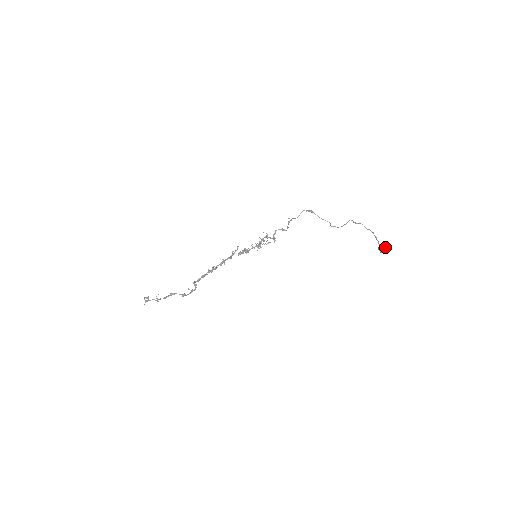
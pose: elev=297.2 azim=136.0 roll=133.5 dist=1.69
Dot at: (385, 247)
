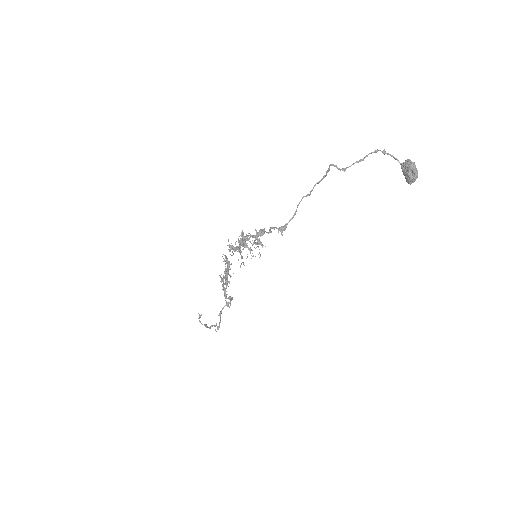
Dot at: (416, 178)
